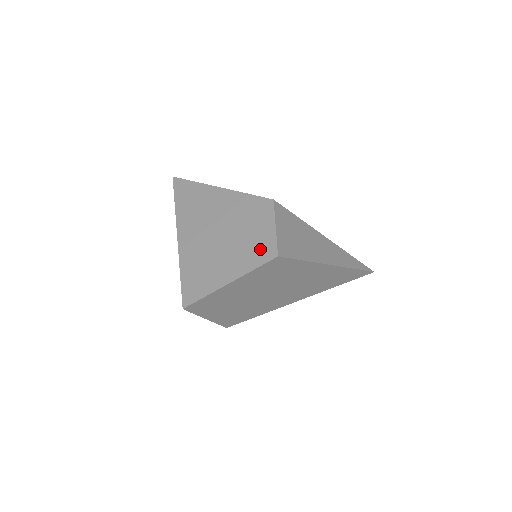
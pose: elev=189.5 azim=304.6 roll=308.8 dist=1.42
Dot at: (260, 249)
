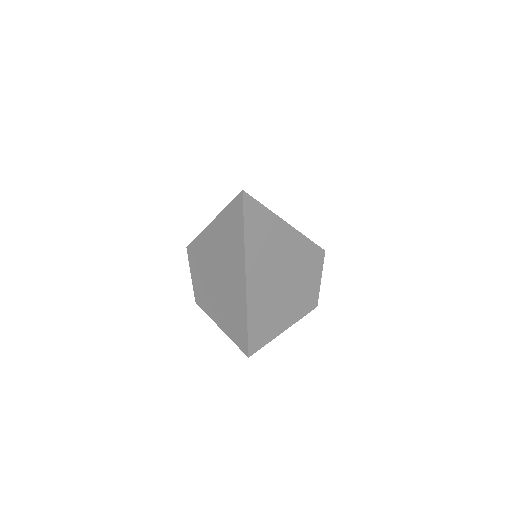
Dot at: (309, 300)
